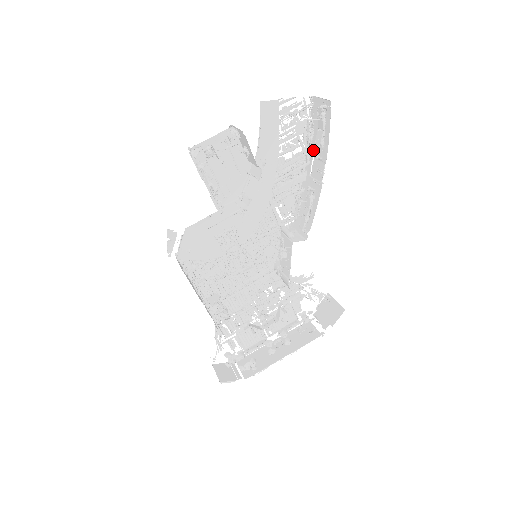
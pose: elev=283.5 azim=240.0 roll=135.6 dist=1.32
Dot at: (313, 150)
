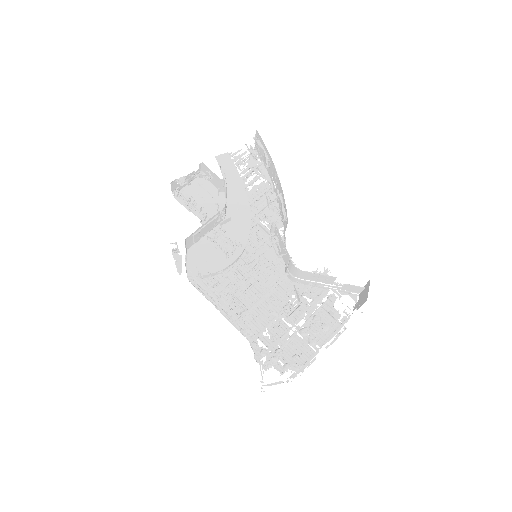
Dot at: (270, 174)
